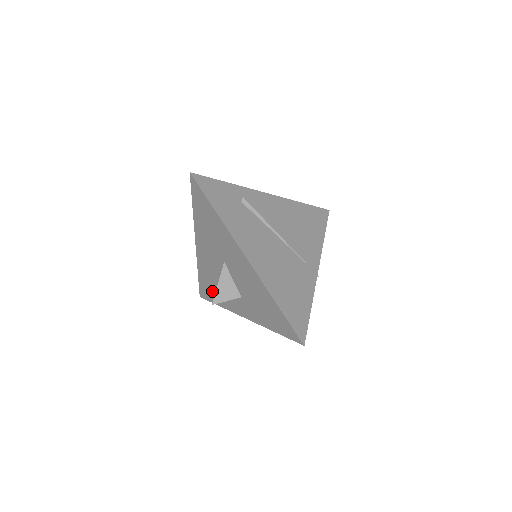
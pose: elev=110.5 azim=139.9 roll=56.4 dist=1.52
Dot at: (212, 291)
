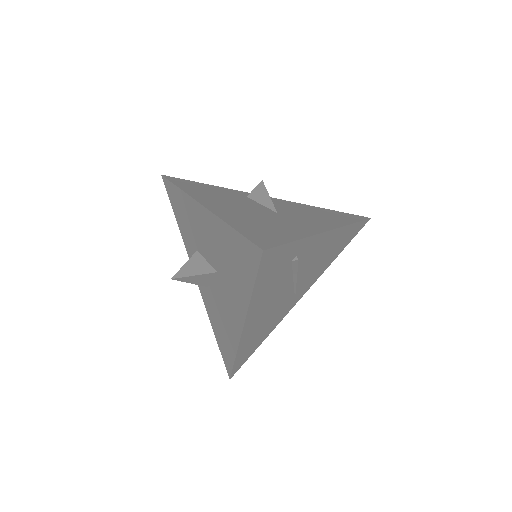
Dot at: (181, 215)
